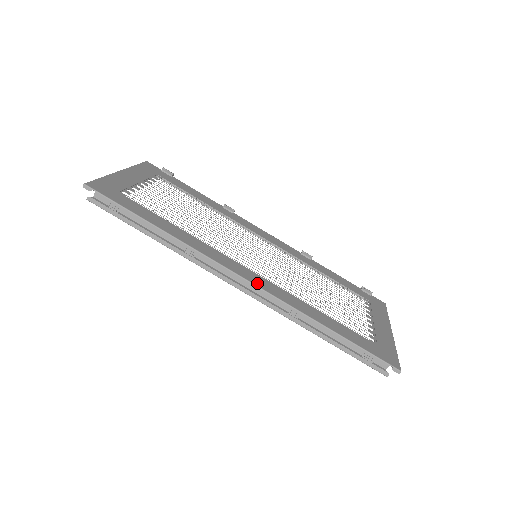
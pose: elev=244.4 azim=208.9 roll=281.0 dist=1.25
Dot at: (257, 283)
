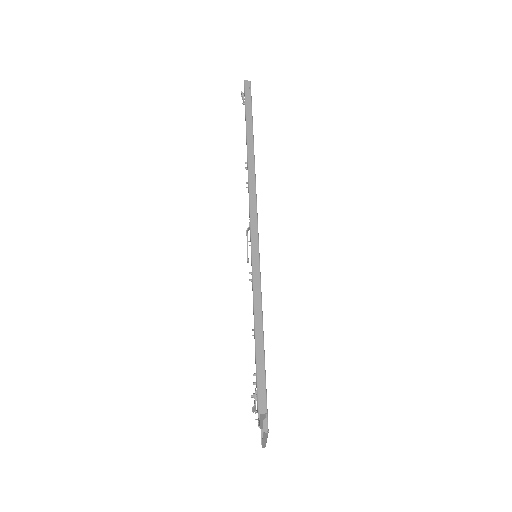
Dot at: occluded
